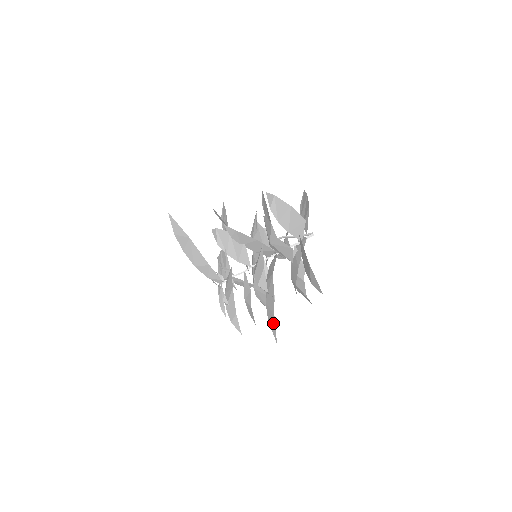
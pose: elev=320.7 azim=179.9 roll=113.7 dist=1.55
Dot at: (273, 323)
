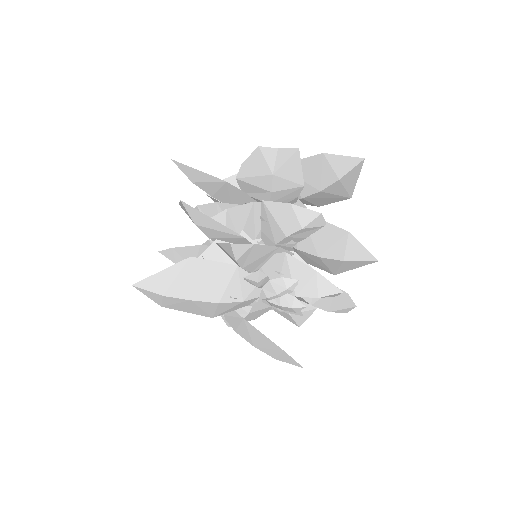
Dot at: (353, 246)
